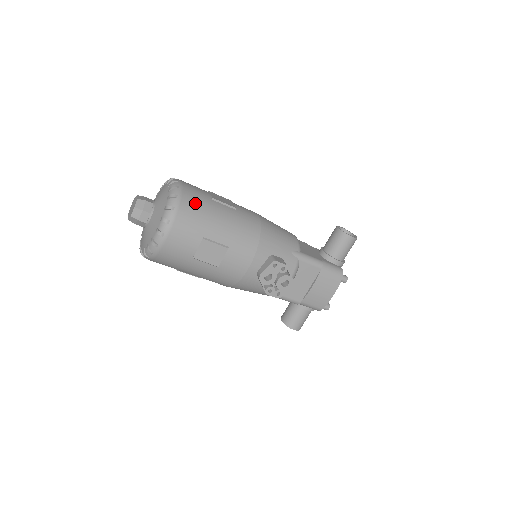
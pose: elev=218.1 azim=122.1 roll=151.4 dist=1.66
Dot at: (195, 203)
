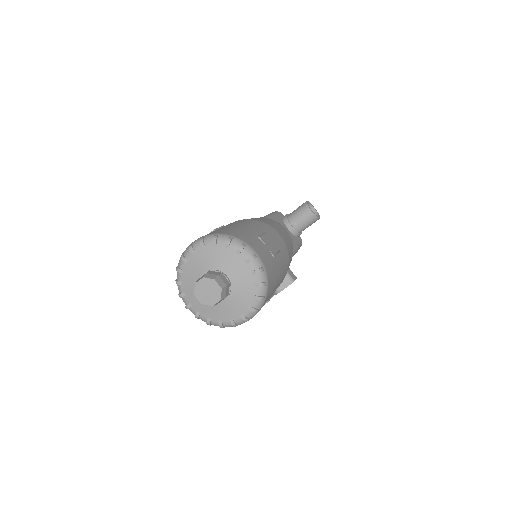
Dot at: (272, 277)
